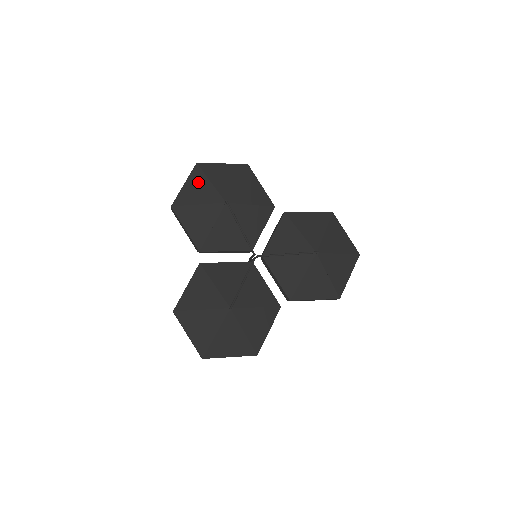
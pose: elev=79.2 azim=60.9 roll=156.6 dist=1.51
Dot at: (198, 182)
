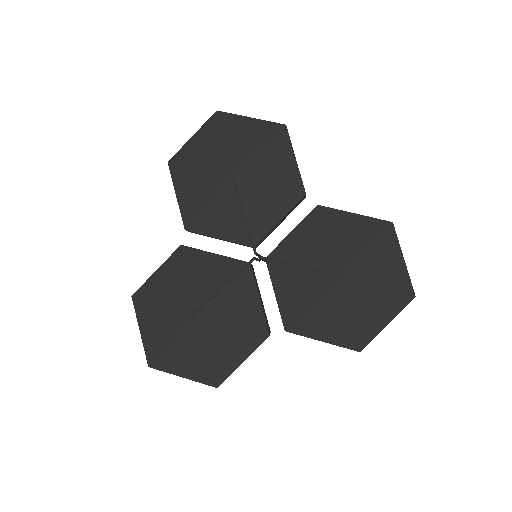
Dot at: (209, 137)
